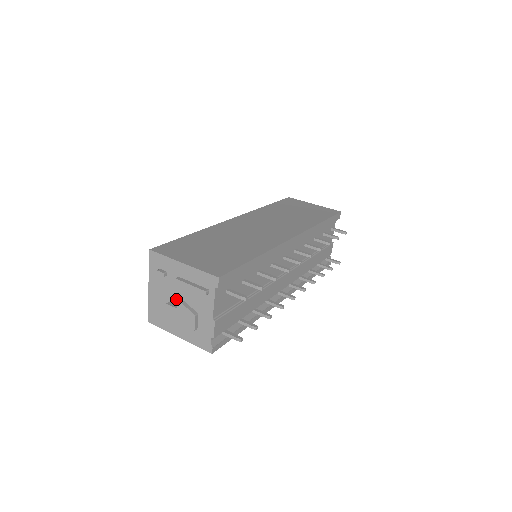
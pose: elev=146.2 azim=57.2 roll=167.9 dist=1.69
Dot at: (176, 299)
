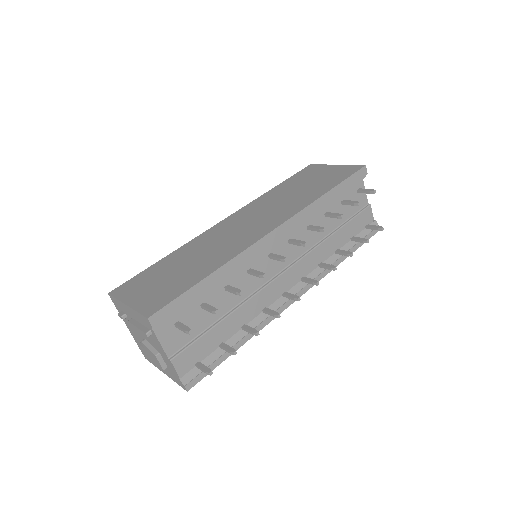
Dot at: (143, 339)
